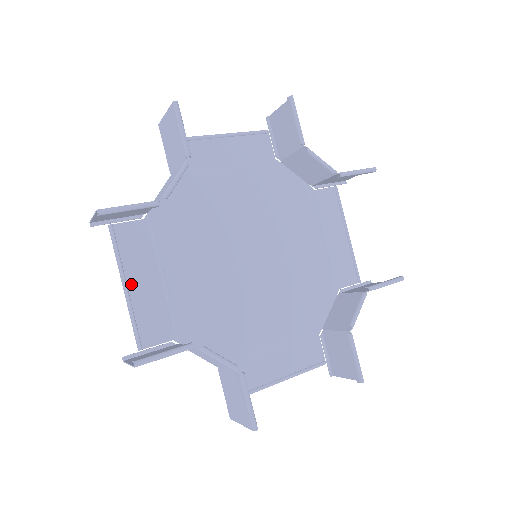
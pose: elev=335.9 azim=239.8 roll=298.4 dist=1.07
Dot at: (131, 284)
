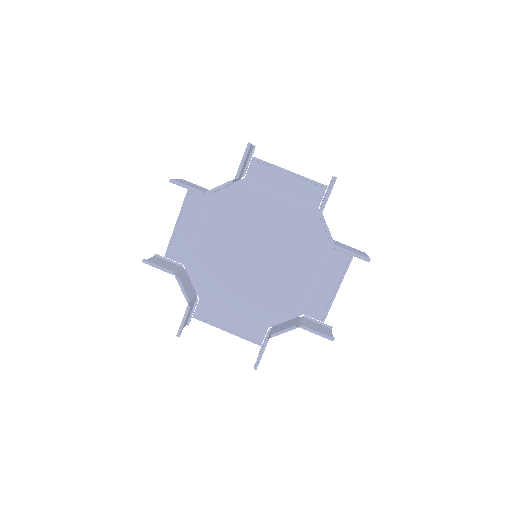
Dot at: (181, 223)
